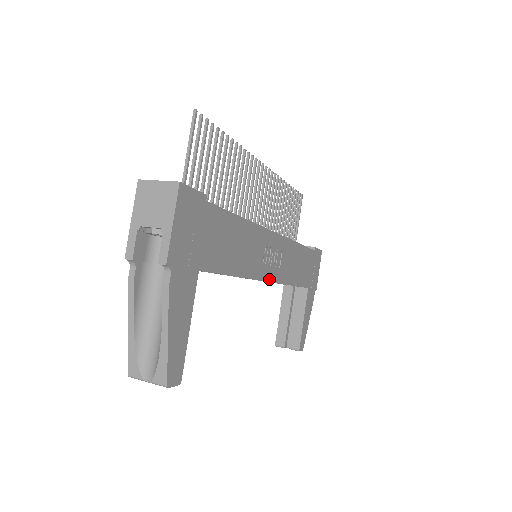
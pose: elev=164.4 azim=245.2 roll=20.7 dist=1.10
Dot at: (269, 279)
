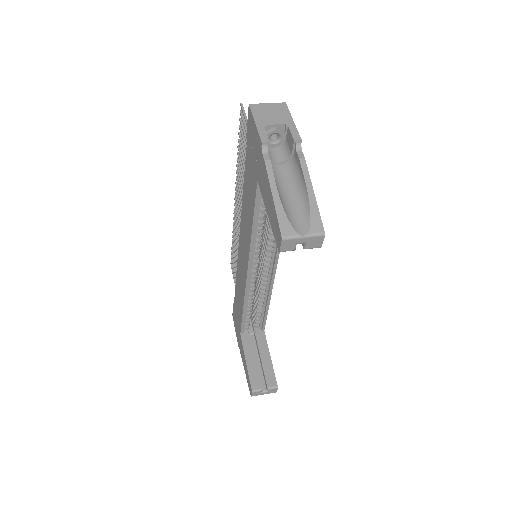
Dot at: (275, 269)
